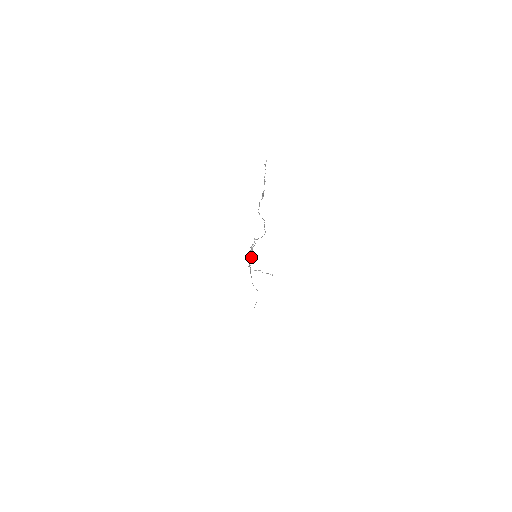
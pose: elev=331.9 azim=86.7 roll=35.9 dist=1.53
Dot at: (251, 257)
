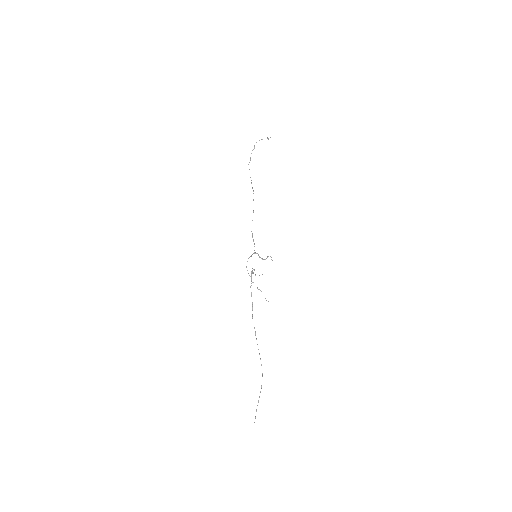
Dot at: occluded
